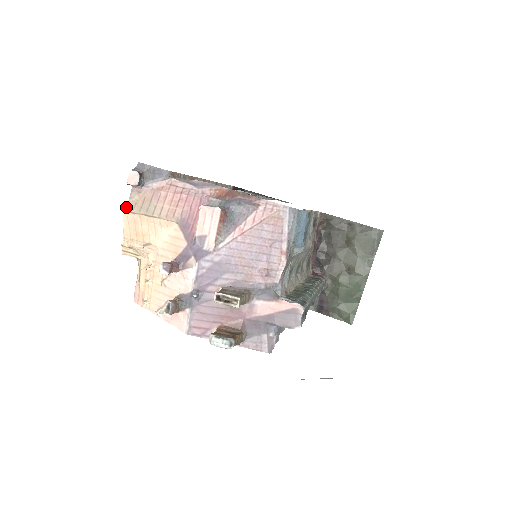
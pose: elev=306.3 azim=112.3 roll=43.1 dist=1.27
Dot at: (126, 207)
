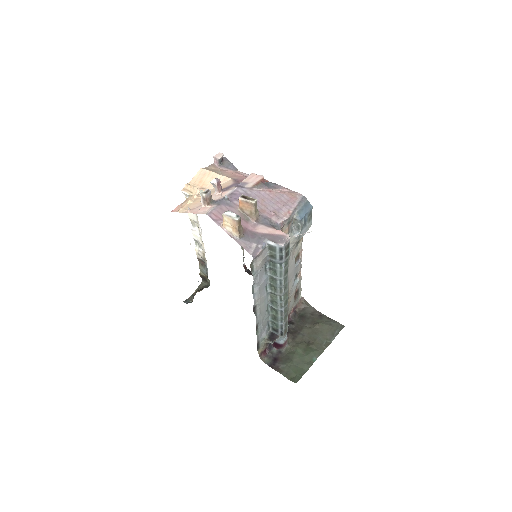
Dot at: (204, 168)
